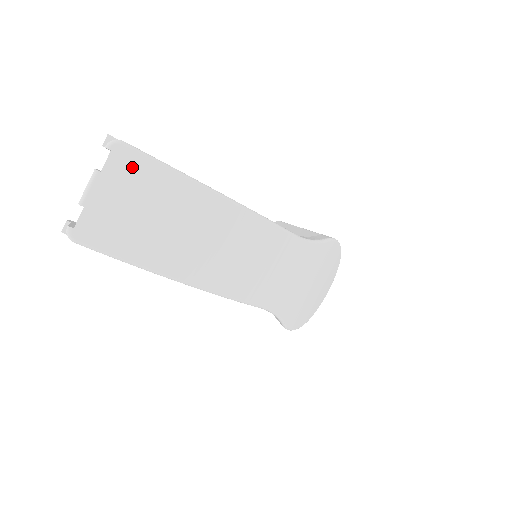
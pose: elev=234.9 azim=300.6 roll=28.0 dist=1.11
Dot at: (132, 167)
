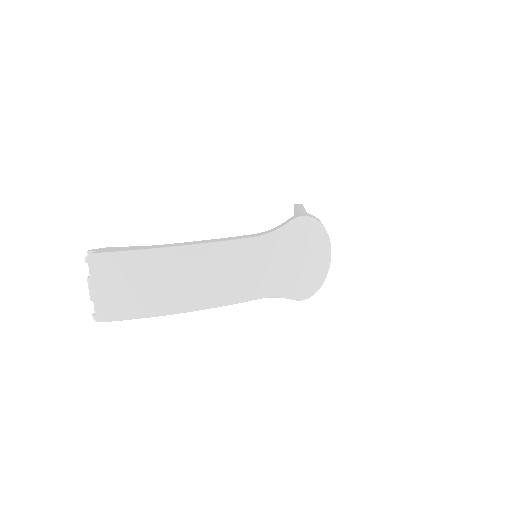
Dot at: (105, 265)
